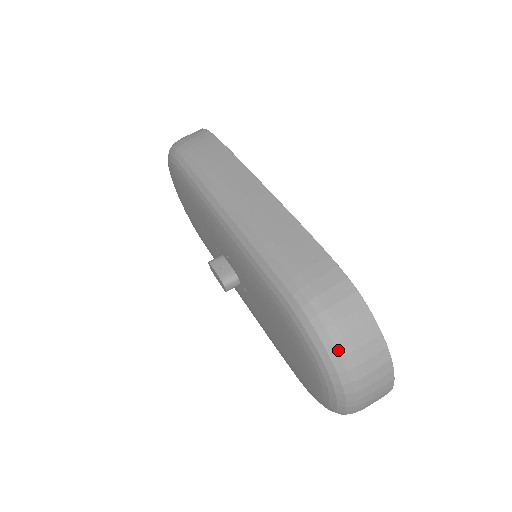
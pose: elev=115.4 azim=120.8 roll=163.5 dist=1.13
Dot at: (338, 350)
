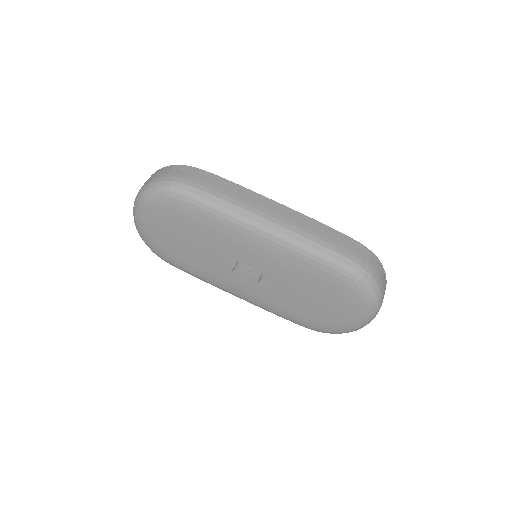
Dot at: (378, 286)
